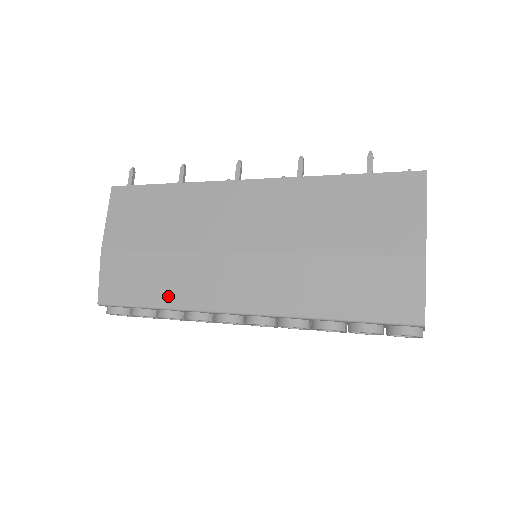
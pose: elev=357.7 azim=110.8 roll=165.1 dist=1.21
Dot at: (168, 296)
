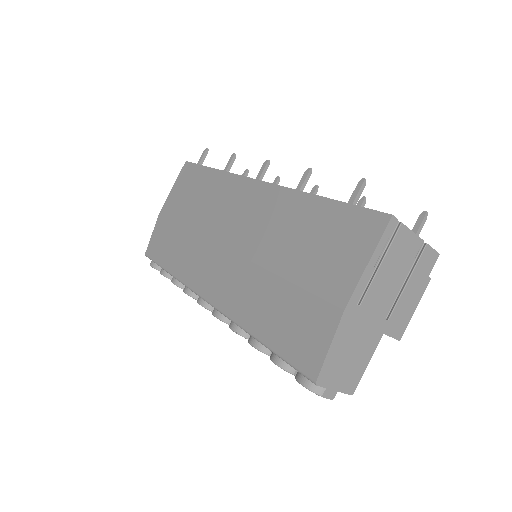
Dot at: (177, 266)
